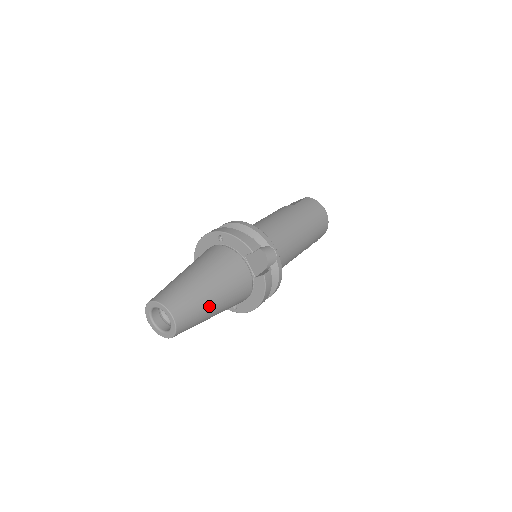
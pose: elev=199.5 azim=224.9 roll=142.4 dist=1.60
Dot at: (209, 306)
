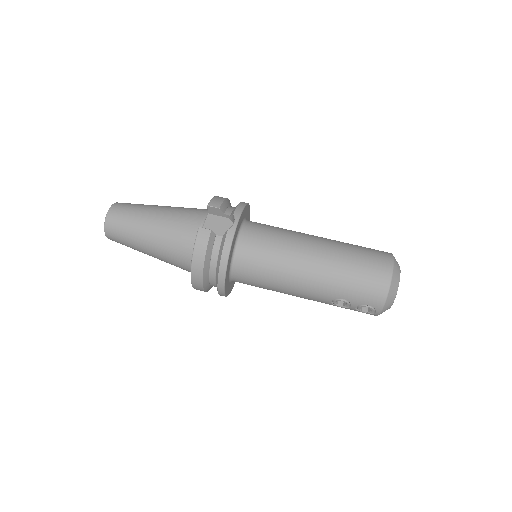
Dot at: (141, 225)
